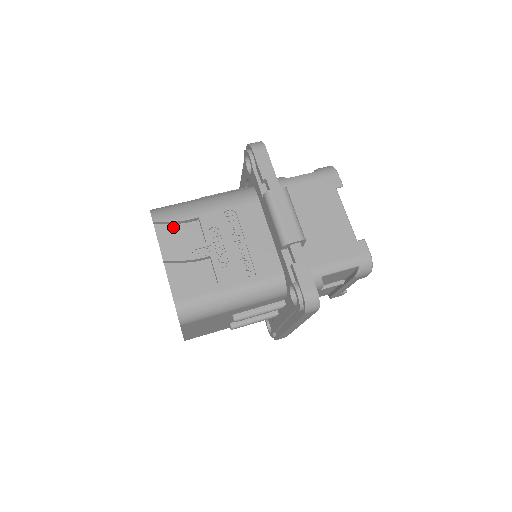
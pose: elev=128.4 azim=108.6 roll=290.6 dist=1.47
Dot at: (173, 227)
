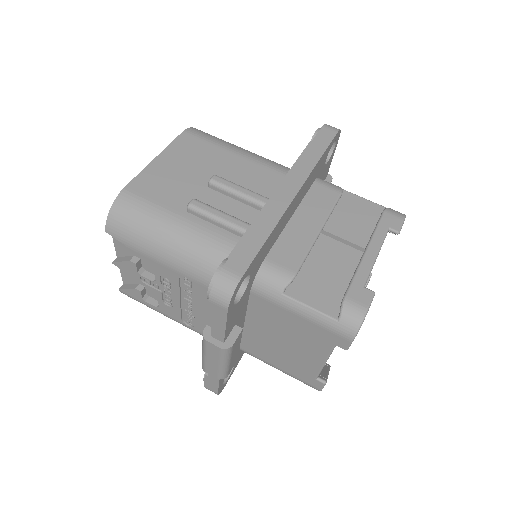
Dot at: occluded
